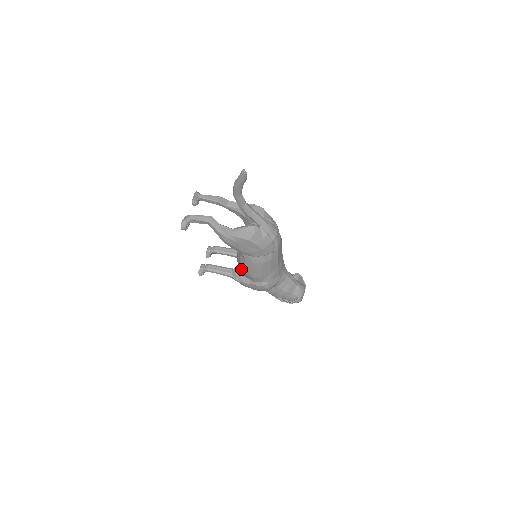
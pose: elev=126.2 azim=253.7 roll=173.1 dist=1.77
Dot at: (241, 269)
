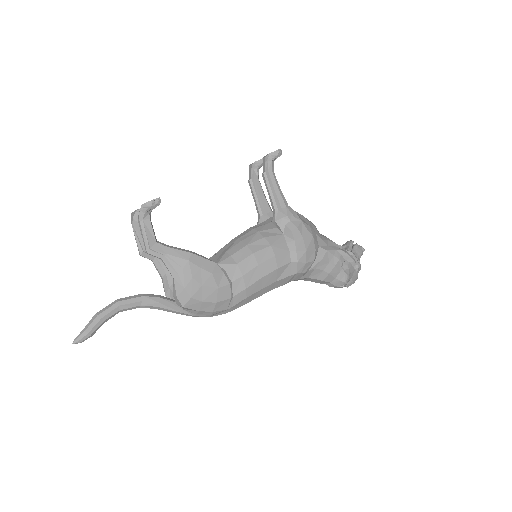
Dot at: occluded
